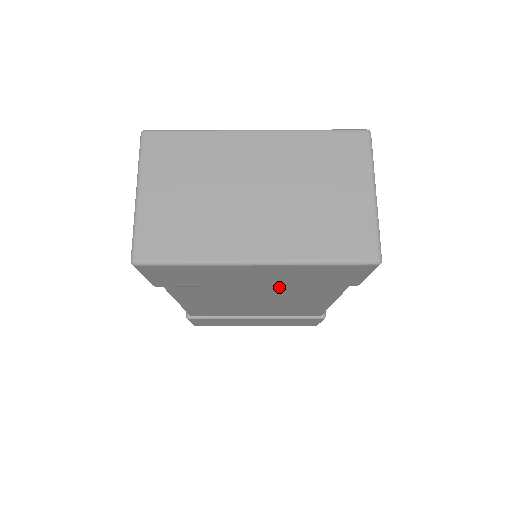
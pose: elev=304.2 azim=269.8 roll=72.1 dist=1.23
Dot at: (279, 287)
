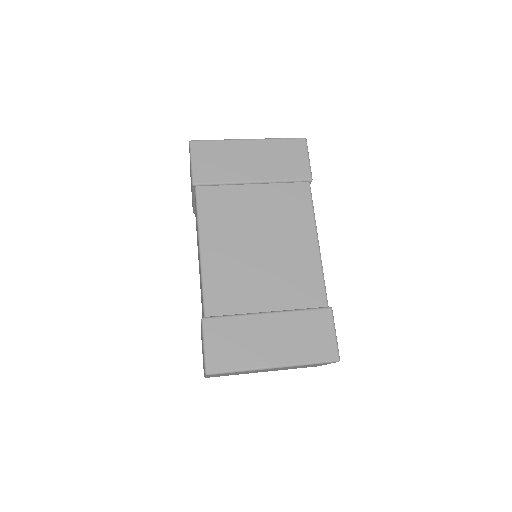
Dot at: (269, 195)
